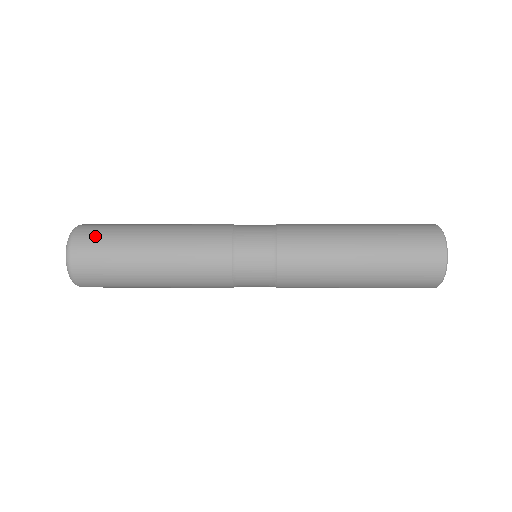
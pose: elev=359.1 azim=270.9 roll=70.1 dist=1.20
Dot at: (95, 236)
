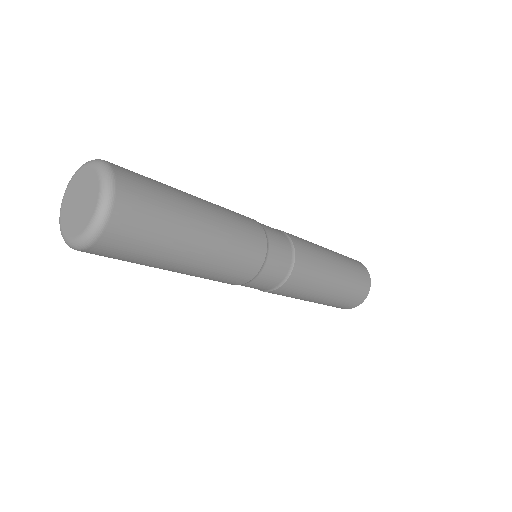
Dot at: (143, 188)
